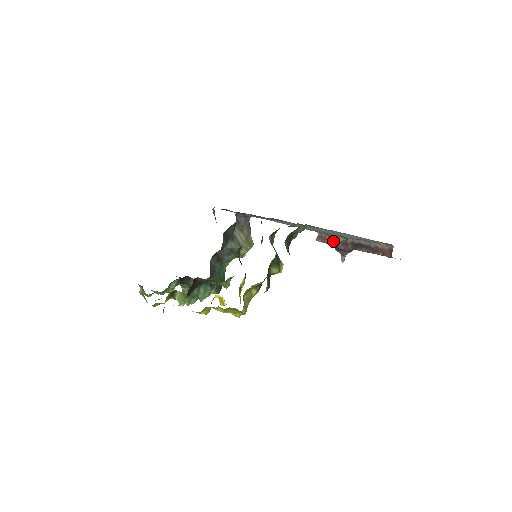
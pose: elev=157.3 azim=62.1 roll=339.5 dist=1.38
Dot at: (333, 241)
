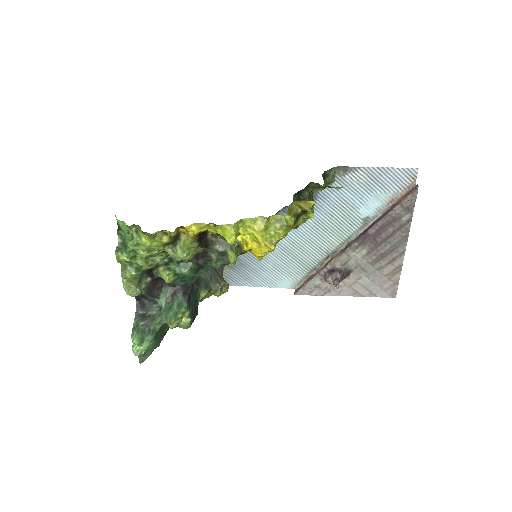
Dot at: (326, 264)
